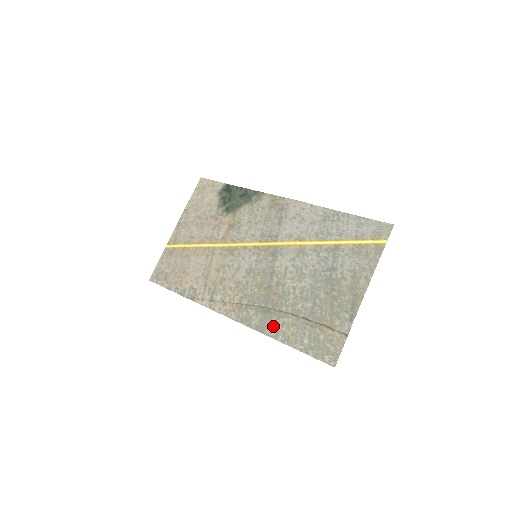
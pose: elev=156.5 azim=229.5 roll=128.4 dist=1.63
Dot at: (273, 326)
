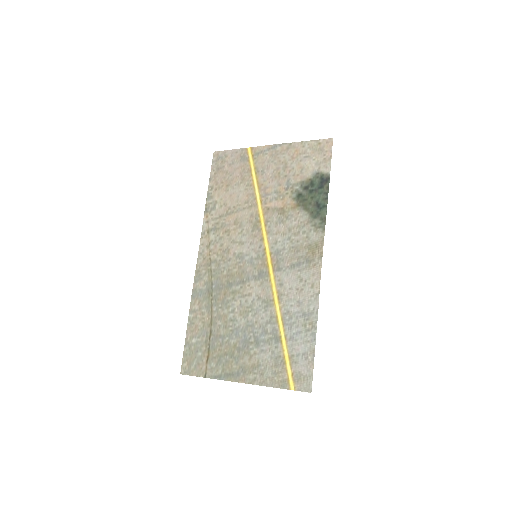
Dot at: (199, 305)
